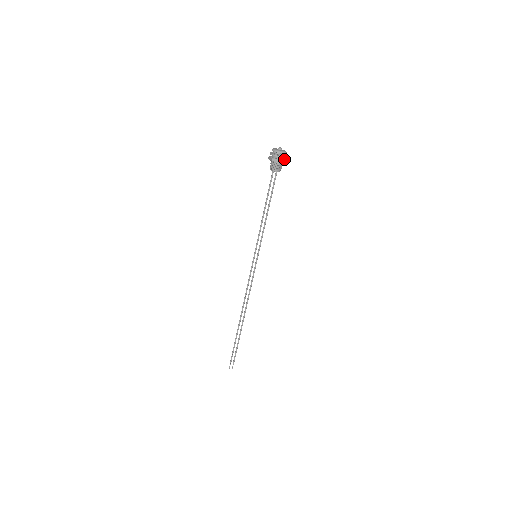
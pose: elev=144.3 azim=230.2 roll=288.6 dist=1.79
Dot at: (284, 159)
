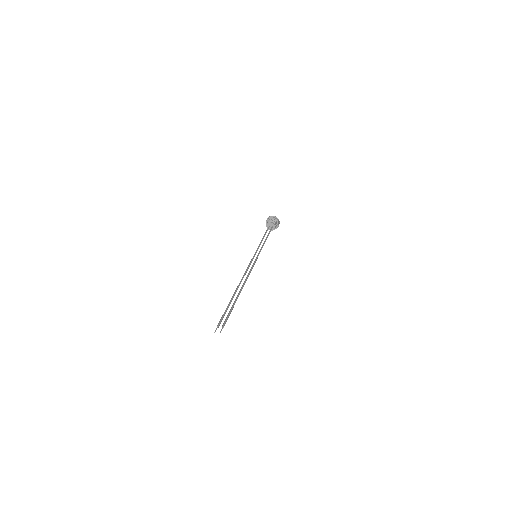
Dot at: (276, 226)
